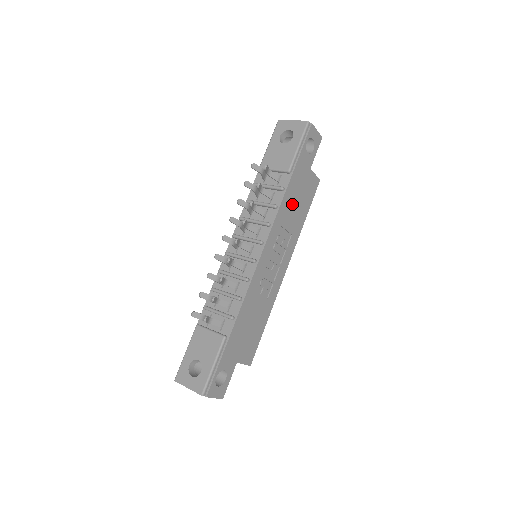
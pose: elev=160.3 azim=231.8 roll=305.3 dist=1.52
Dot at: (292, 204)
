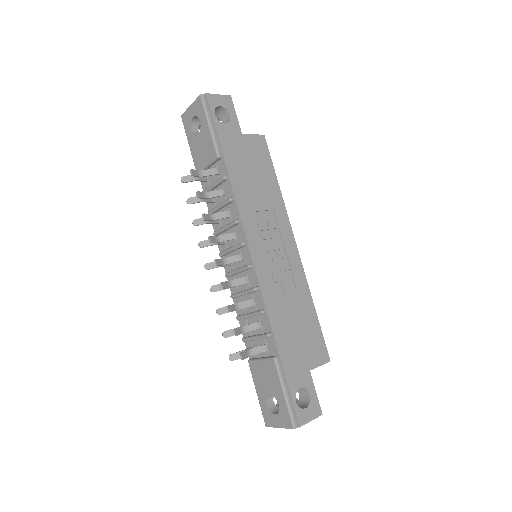
Dot at: (248, 183)
